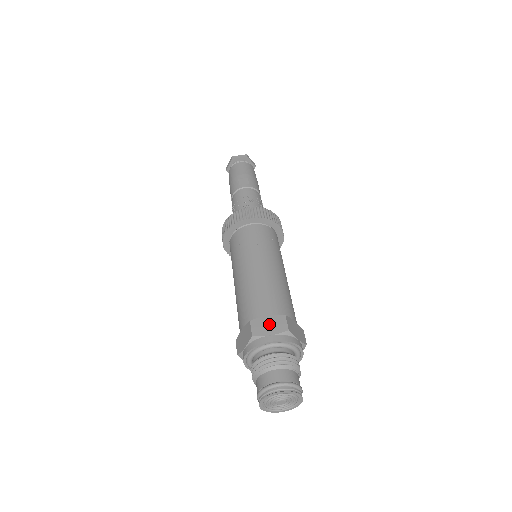
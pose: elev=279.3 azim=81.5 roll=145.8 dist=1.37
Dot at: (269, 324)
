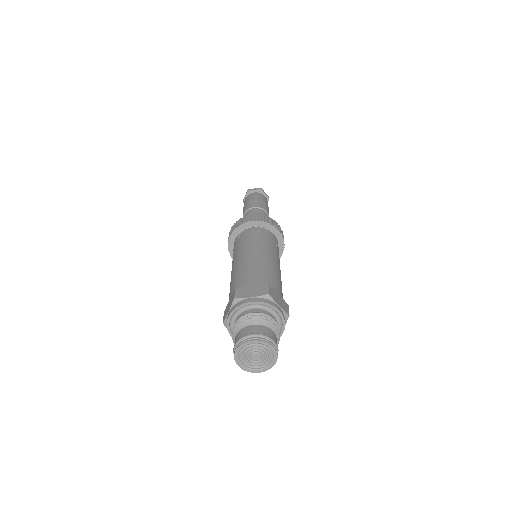
Dot at: (252, 290)
